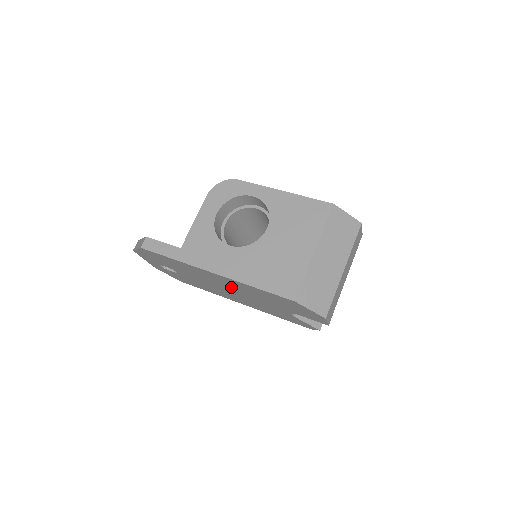
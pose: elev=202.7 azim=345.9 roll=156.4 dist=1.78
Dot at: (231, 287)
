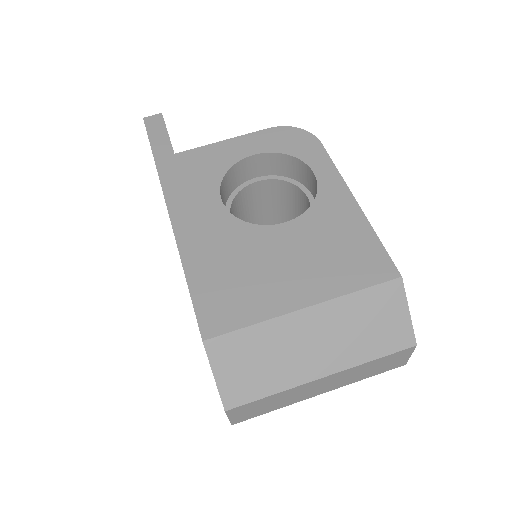
Dot at: occluded
